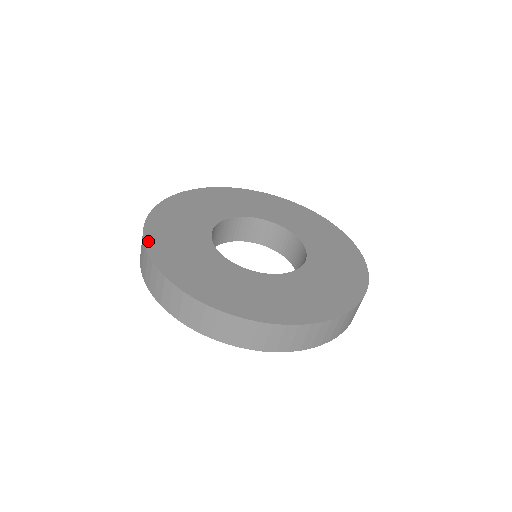
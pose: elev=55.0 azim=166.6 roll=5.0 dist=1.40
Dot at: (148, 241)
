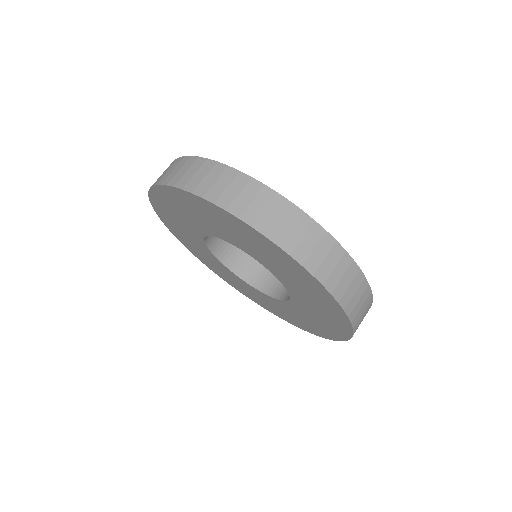
Dot at: occluded
